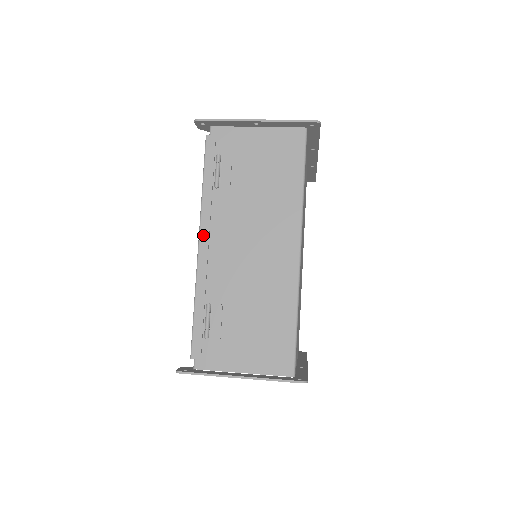
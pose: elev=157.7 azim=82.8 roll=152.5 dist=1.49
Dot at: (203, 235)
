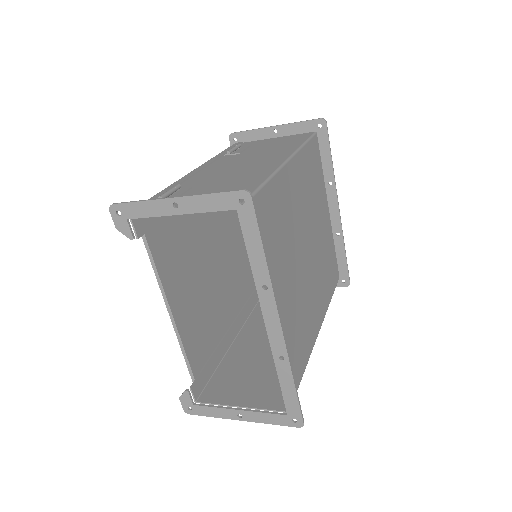
Dot at: (201, 166)
